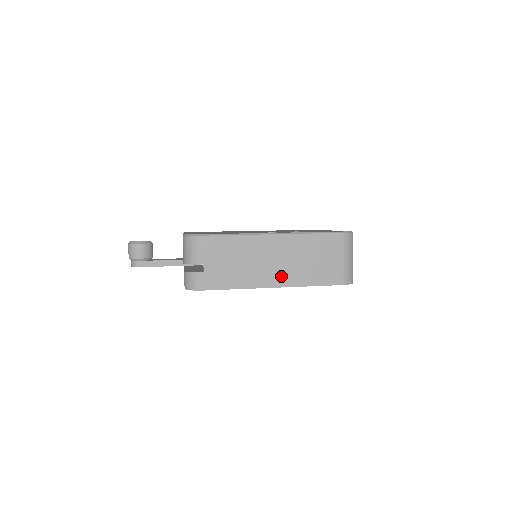
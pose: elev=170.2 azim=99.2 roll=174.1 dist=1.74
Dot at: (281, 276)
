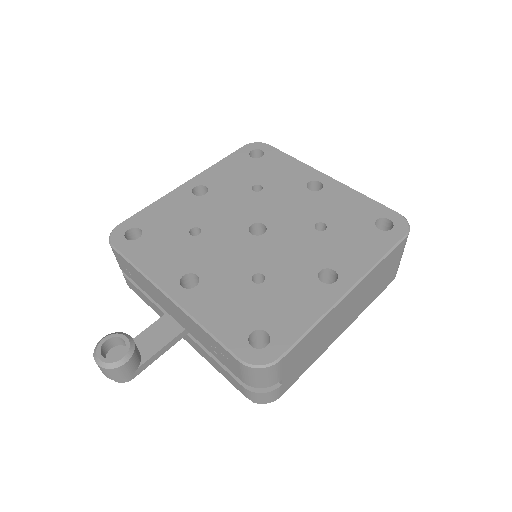
Dot at: (349, 319)
